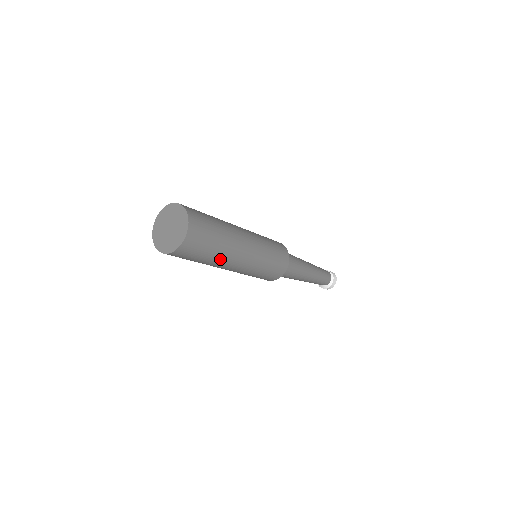
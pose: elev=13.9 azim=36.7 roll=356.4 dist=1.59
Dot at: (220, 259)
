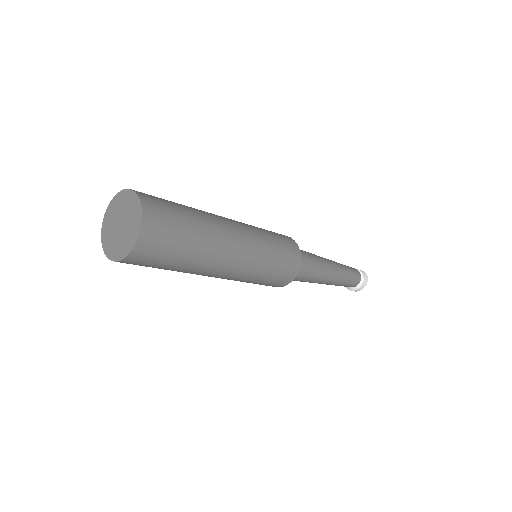
Dot at: (191, 270)
